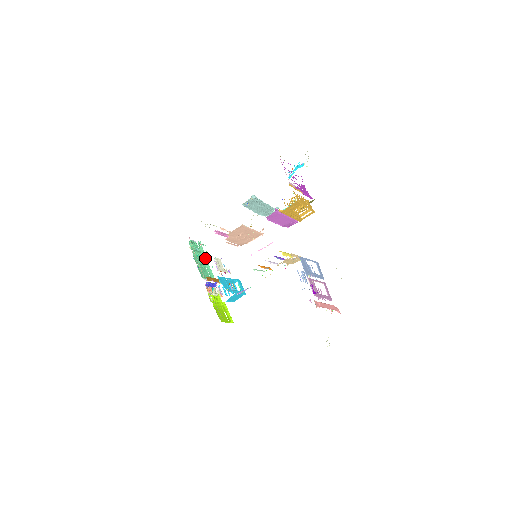
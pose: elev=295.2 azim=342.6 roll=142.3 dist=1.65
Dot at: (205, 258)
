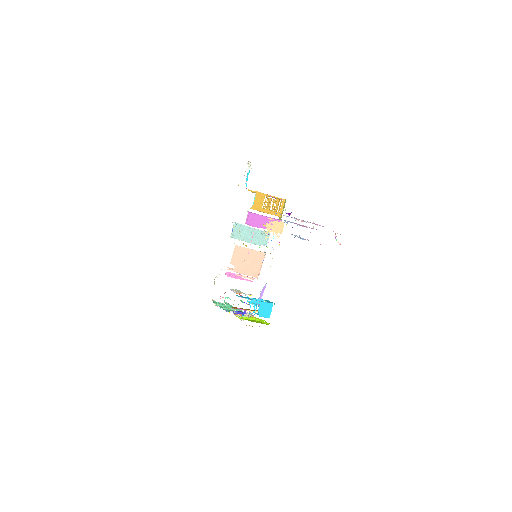
Dot at: occluded
